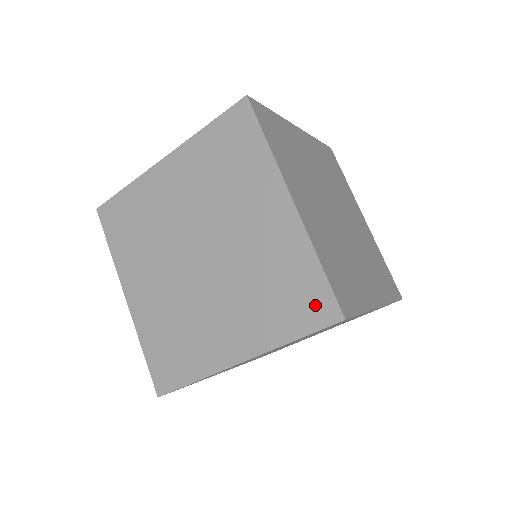
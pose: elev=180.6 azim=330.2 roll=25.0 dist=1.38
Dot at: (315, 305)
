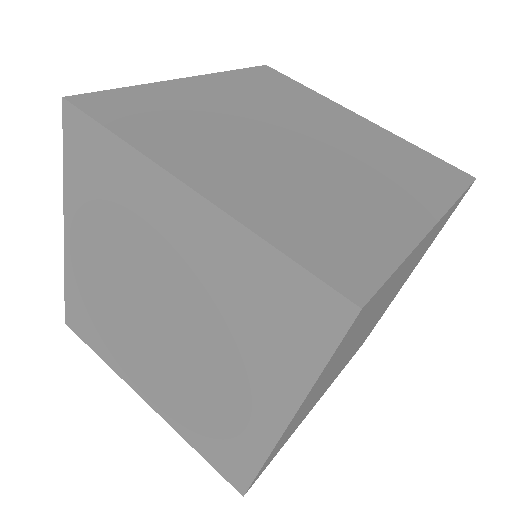
Dot at: (447, 172)
